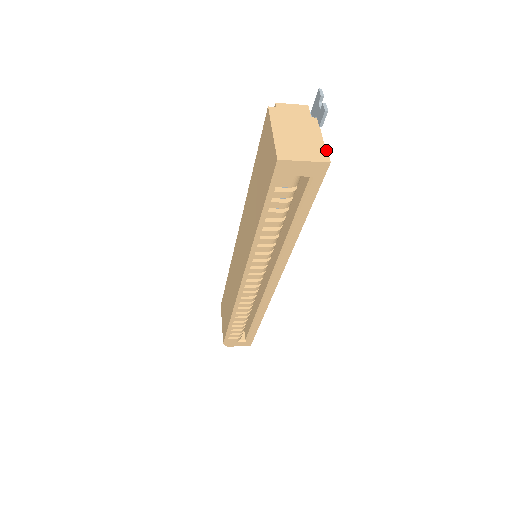
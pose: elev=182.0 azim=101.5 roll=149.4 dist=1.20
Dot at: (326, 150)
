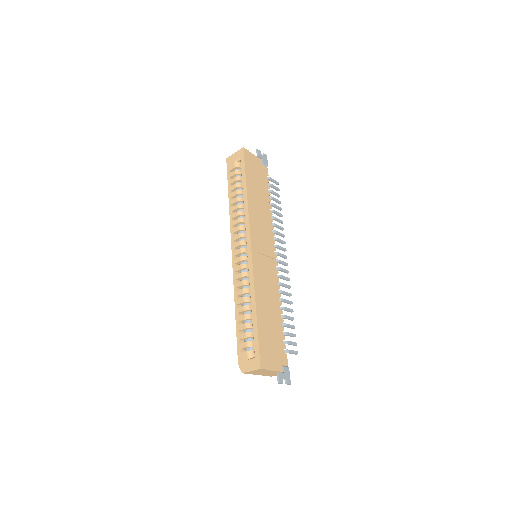
Dot at: (248, 151)
